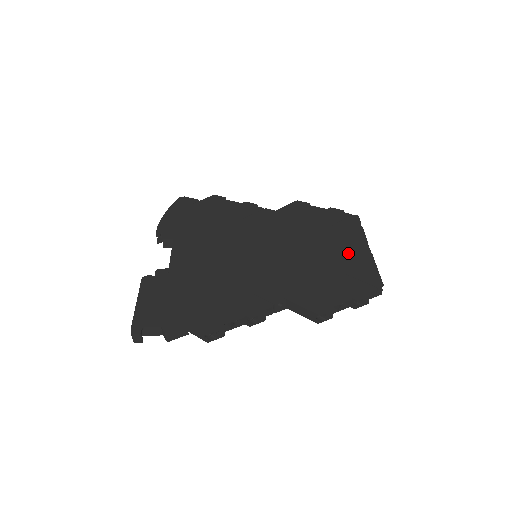
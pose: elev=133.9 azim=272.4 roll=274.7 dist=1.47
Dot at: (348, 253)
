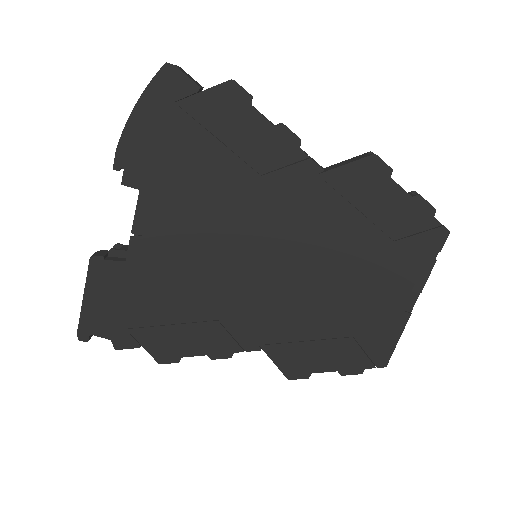
Dot at: (379, 304)
